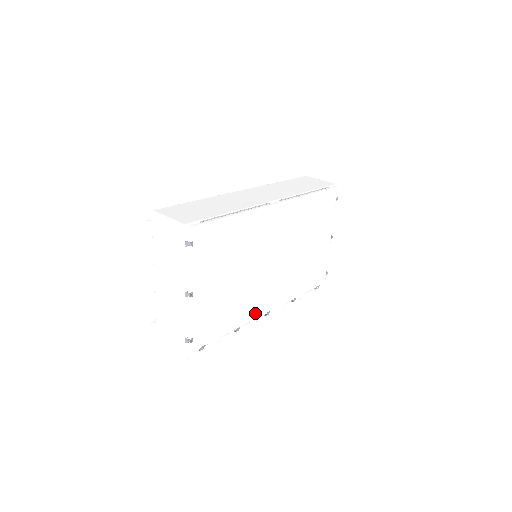
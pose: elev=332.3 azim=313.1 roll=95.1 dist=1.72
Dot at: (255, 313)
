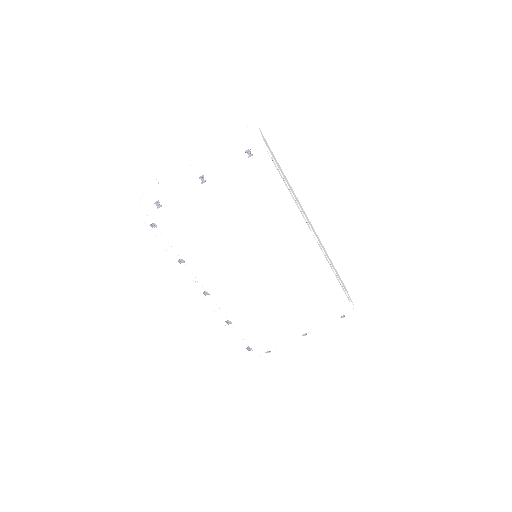
Dot at: (204, 275)
